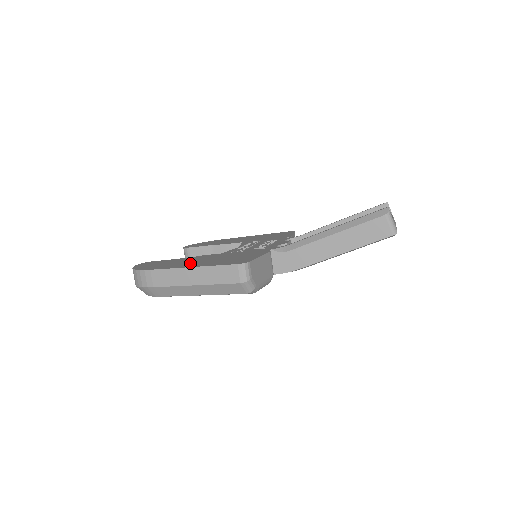
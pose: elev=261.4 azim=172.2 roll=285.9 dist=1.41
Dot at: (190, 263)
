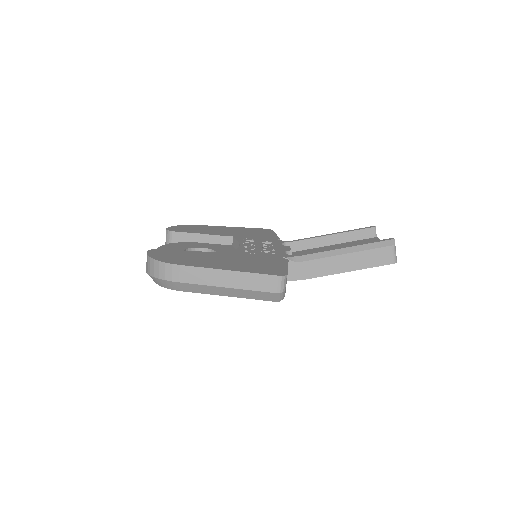
Dot at: (218, 263)
